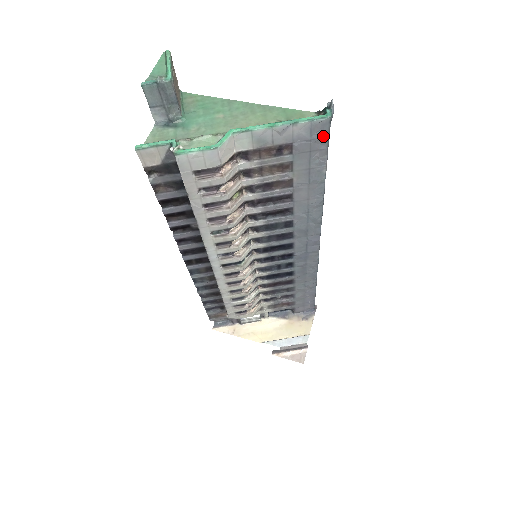
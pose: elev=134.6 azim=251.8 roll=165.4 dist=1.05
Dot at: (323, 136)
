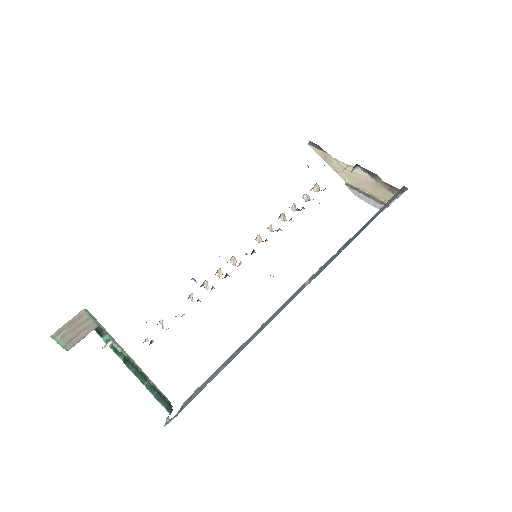
Dot at: occluded
